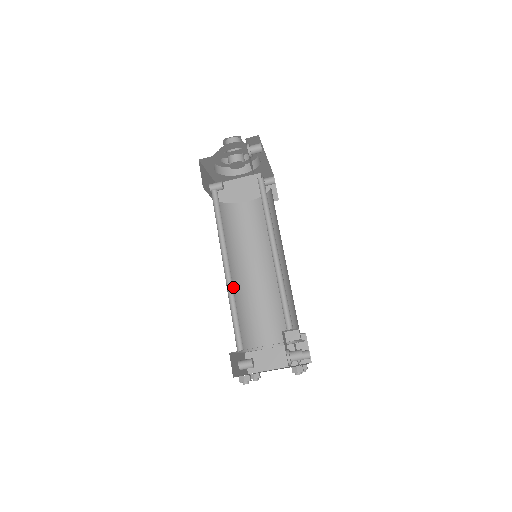
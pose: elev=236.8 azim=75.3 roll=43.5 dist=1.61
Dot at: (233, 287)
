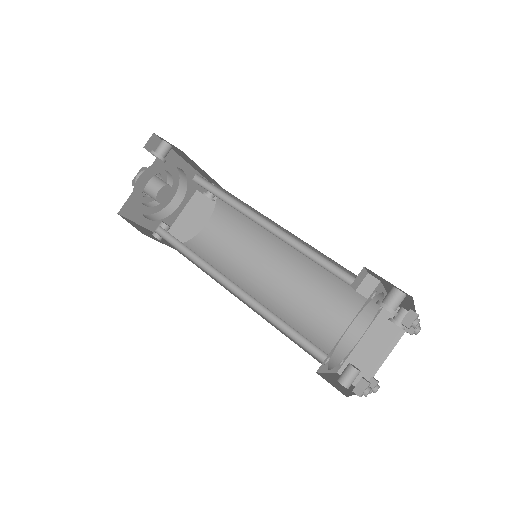
Dot at: occluded
